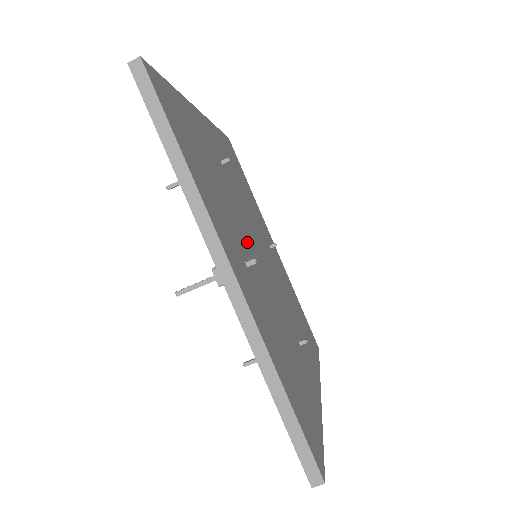
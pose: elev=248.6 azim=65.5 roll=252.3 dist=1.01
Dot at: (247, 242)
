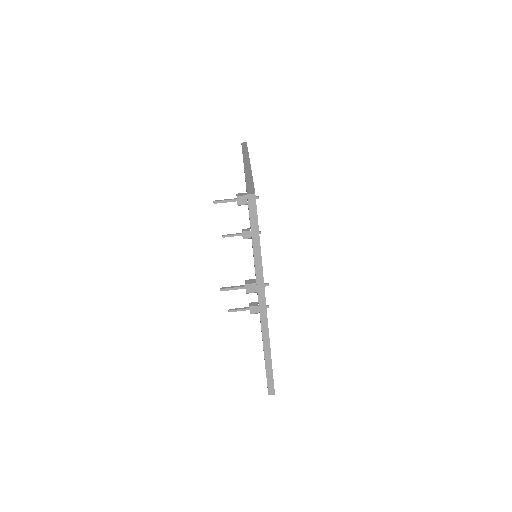
Dot at: occluded
